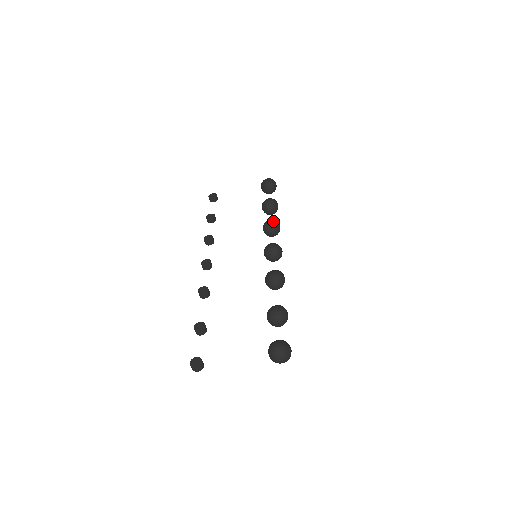
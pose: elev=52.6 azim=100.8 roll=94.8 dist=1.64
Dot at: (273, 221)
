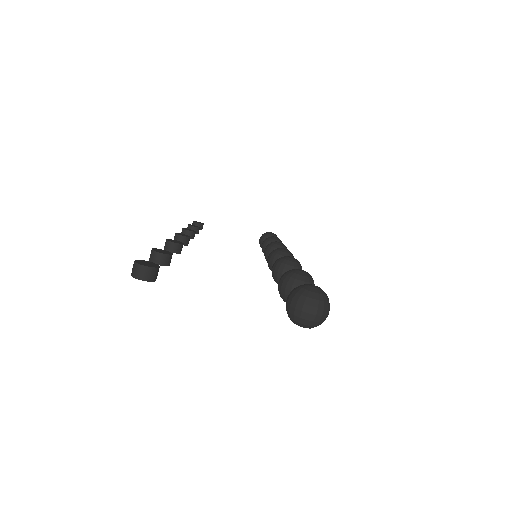
Dot at: occluded
